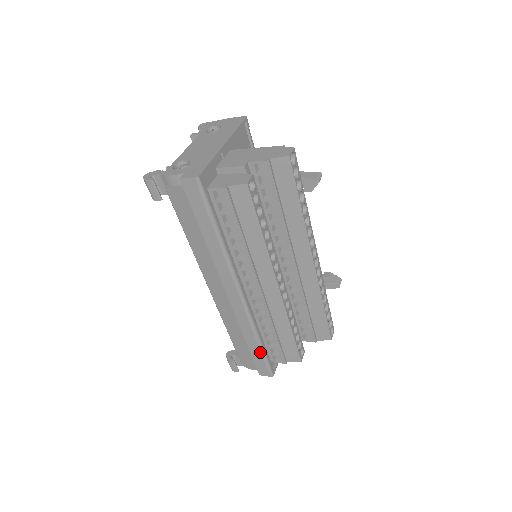
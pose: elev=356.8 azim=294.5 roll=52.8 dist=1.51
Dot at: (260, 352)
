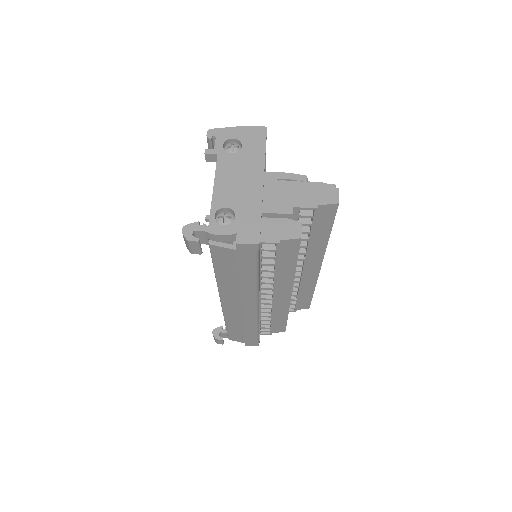
Dot at: (255, 335)
